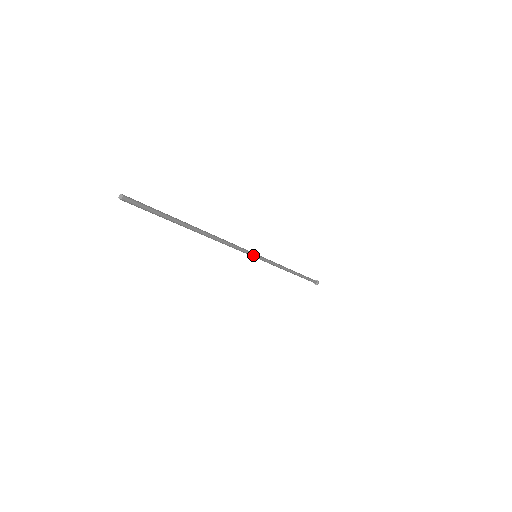
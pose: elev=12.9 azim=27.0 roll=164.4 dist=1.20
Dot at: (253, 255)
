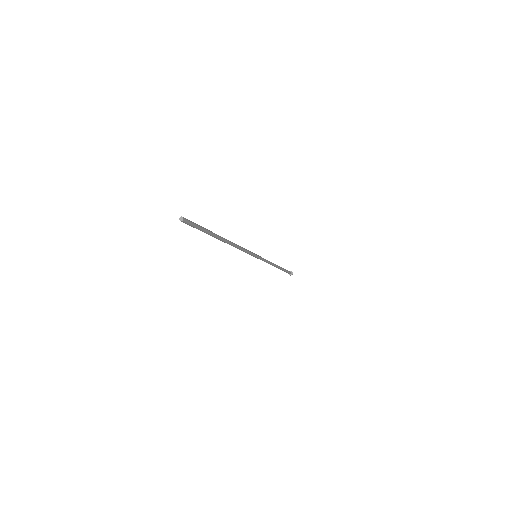
Dot at: (255, 255)
